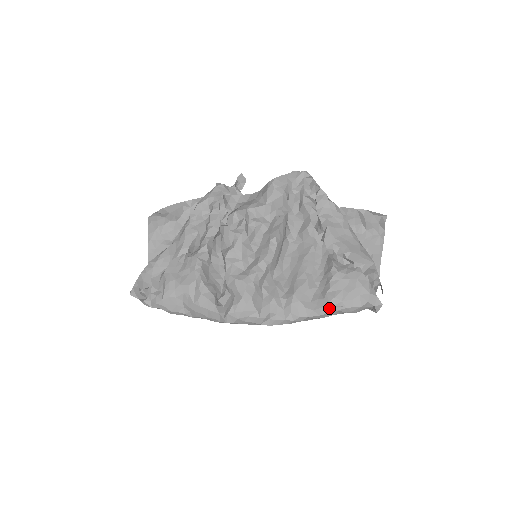
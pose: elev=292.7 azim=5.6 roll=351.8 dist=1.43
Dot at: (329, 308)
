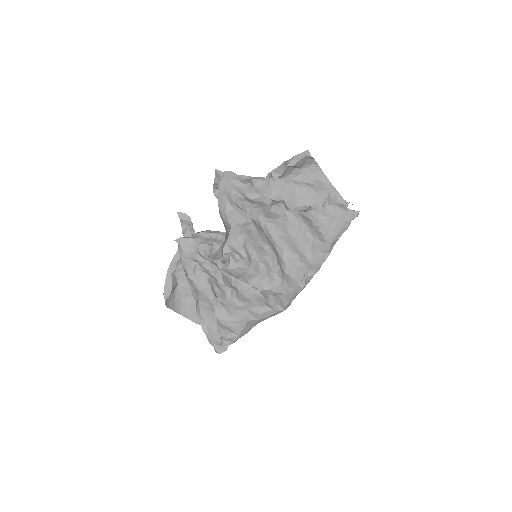
Dot at: (333, 244)
